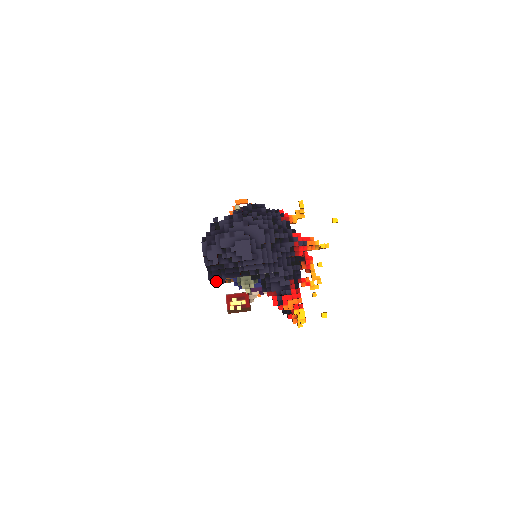
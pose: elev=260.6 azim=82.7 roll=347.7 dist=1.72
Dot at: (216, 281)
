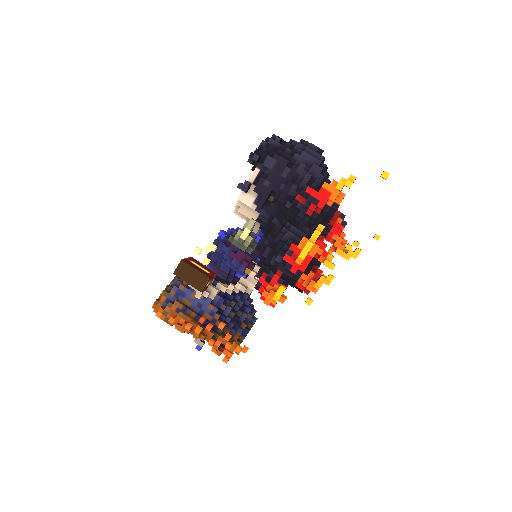
Dot at: (258, 156)
